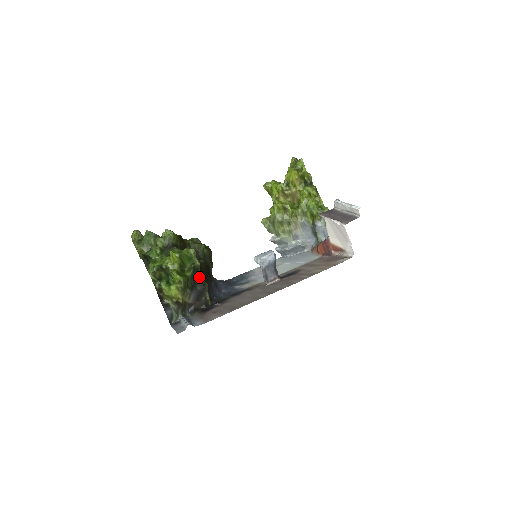
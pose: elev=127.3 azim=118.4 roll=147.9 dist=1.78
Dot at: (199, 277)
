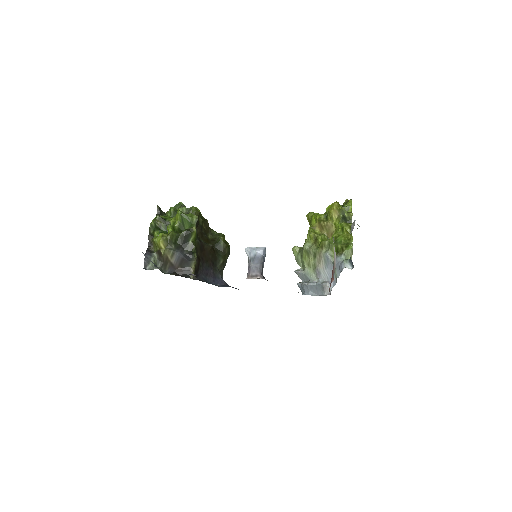
Dot at: (190, 243)
